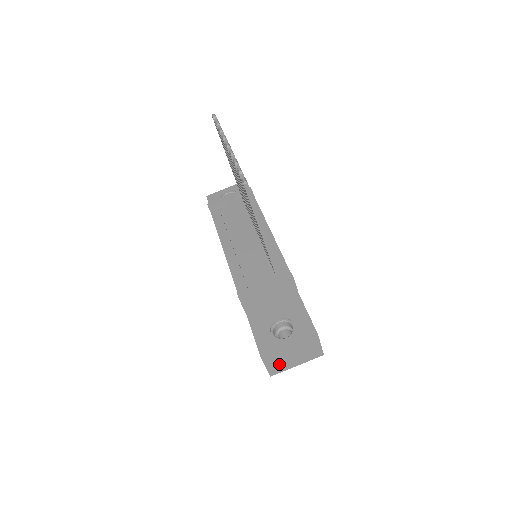
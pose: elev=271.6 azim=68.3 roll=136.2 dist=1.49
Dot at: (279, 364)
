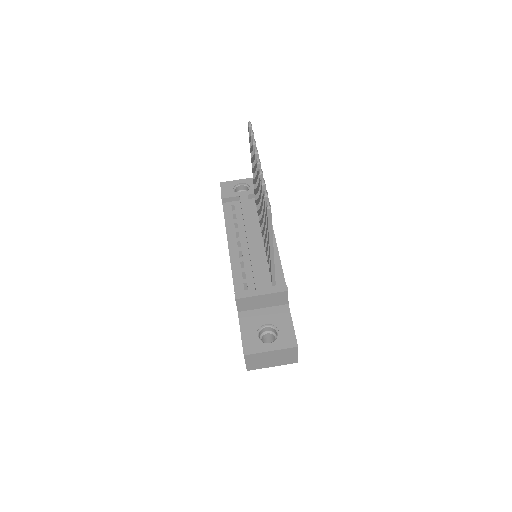
Dot at: (257, 363)
